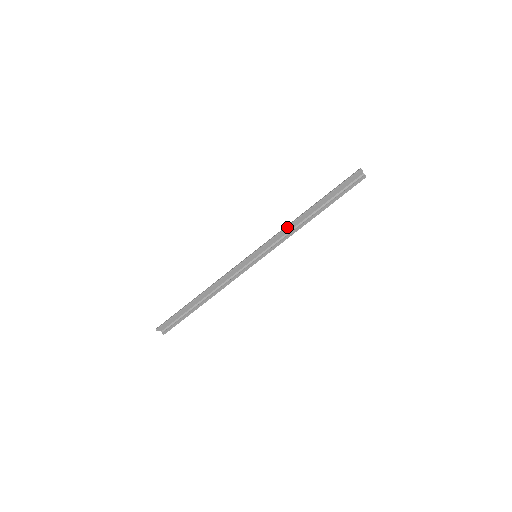
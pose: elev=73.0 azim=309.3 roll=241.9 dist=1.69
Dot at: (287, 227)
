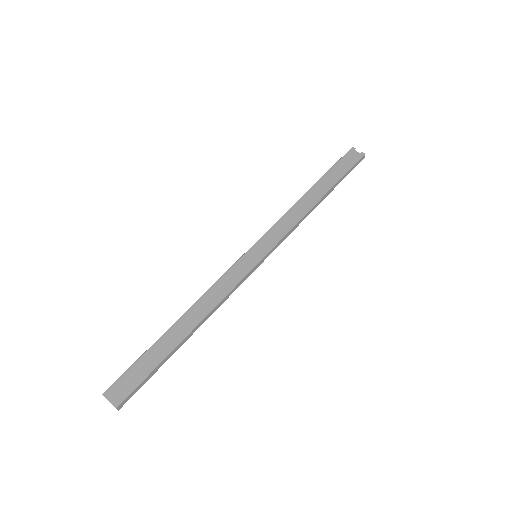
Dot at: (287, 213)
